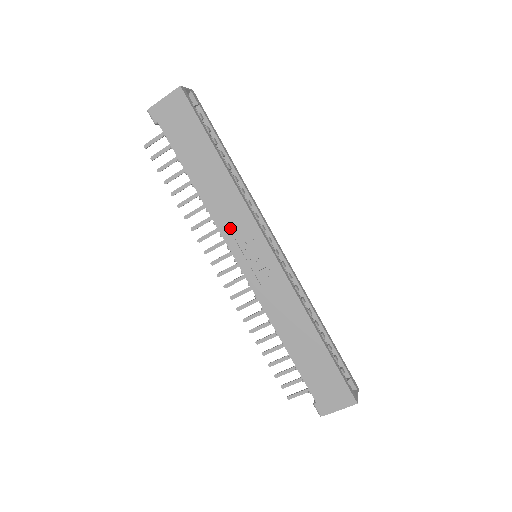
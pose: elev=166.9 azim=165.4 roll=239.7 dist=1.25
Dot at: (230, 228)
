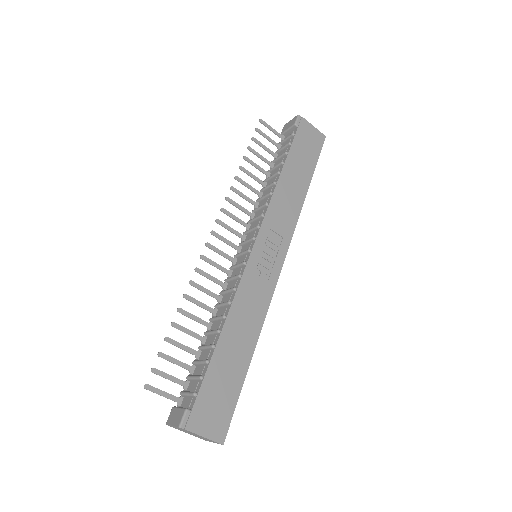
Dot at: (274, 219)
